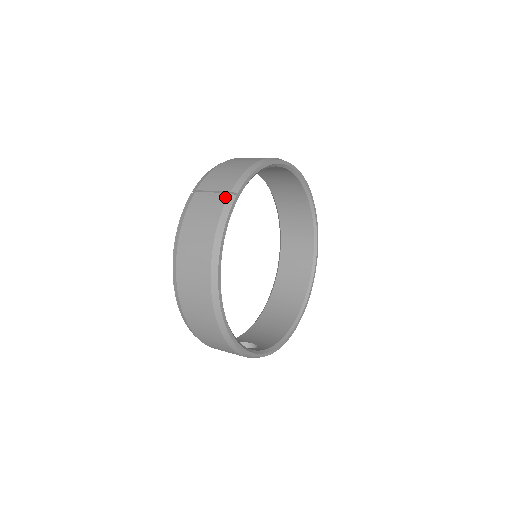
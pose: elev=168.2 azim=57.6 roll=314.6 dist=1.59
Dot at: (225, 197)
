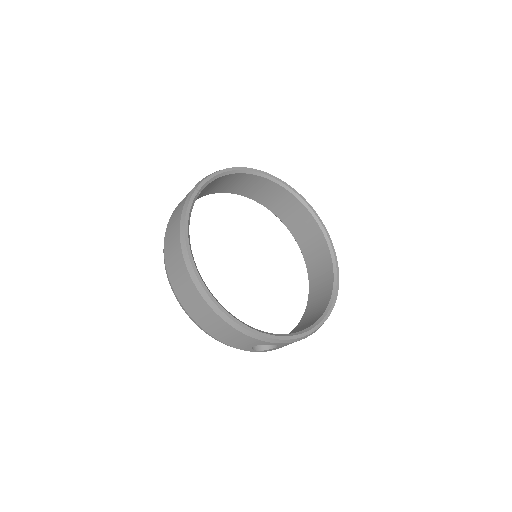
Dot at: (188, 195)
